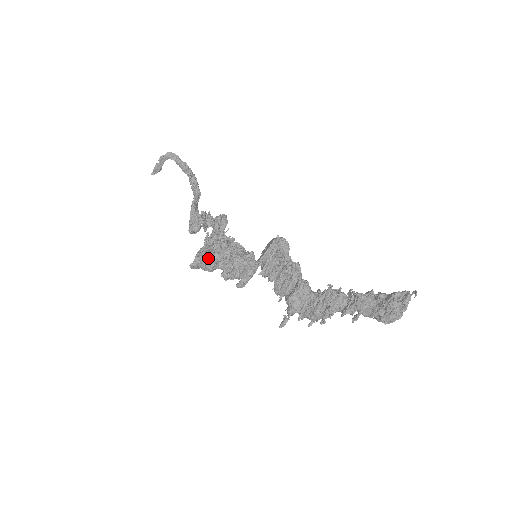
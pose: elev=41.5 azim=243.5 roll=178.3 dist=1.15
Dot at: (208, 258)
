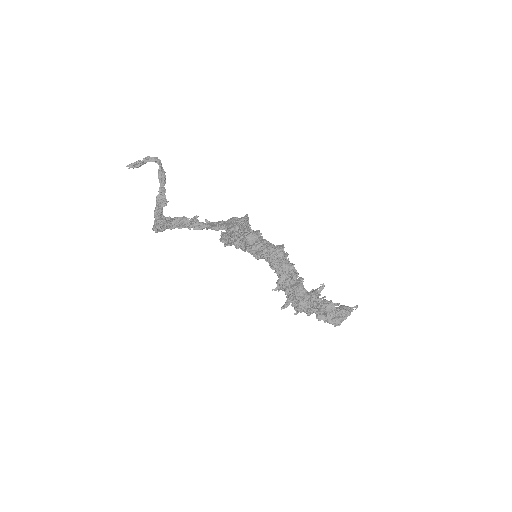
Dot at: (244, 238)
